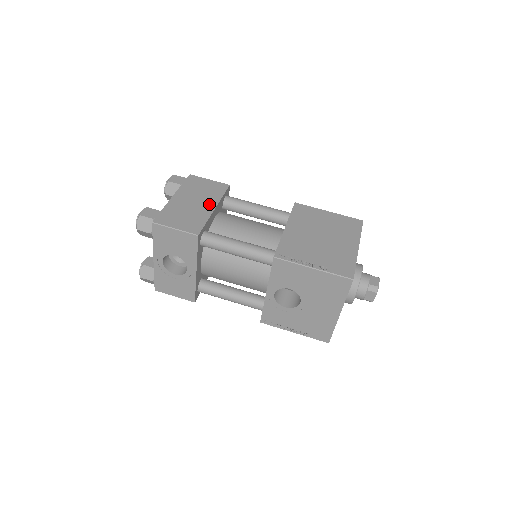
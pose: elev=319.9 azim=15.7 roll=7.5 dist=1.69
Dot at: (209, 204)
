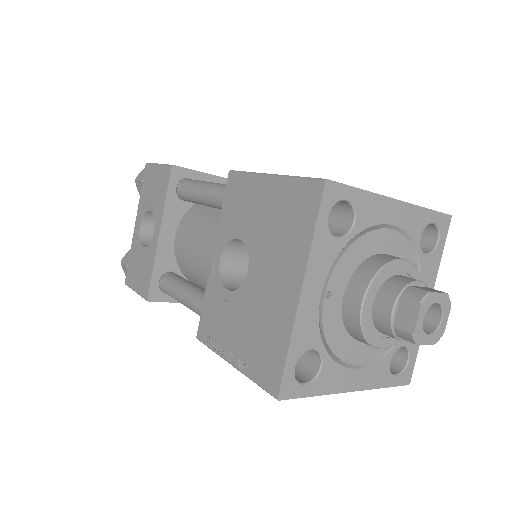
Dot at: occluded
